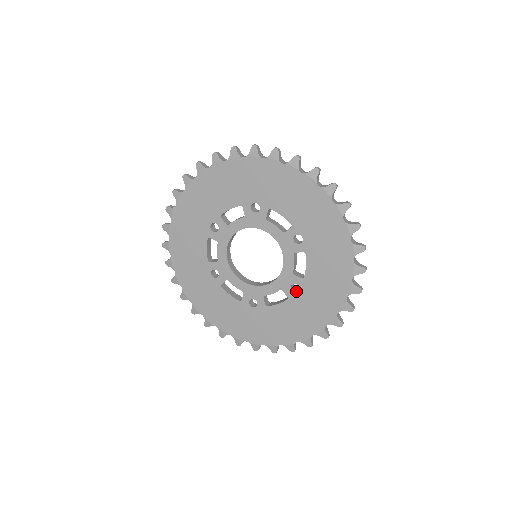
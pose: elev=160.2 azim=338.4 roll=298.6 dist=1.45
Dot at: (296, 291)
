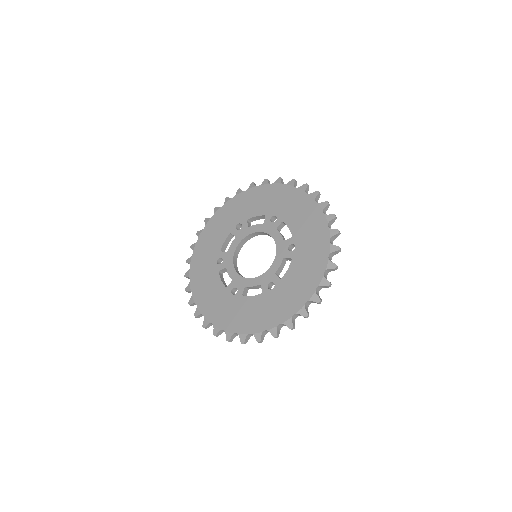
Dot at: (271, 290)
